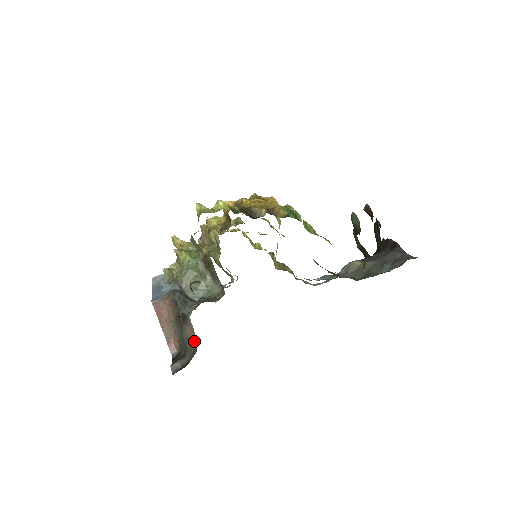
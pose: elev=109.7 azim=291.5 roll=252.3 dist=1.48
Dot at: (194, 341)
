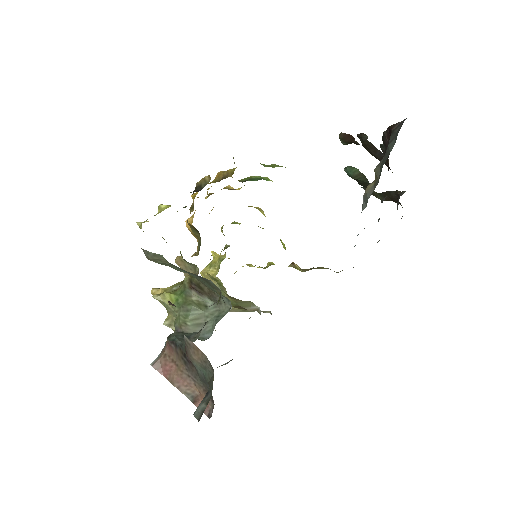
Dot at: (206, 362)
